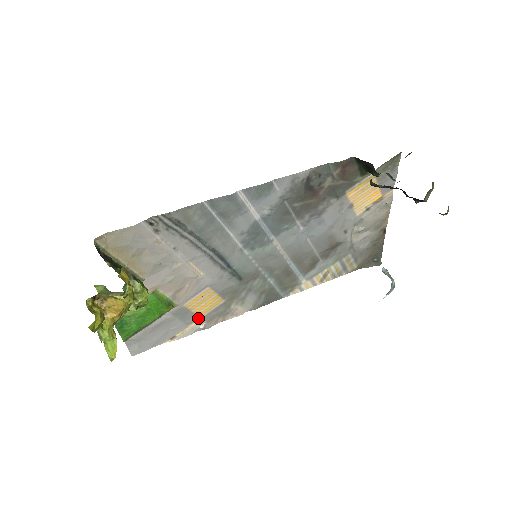
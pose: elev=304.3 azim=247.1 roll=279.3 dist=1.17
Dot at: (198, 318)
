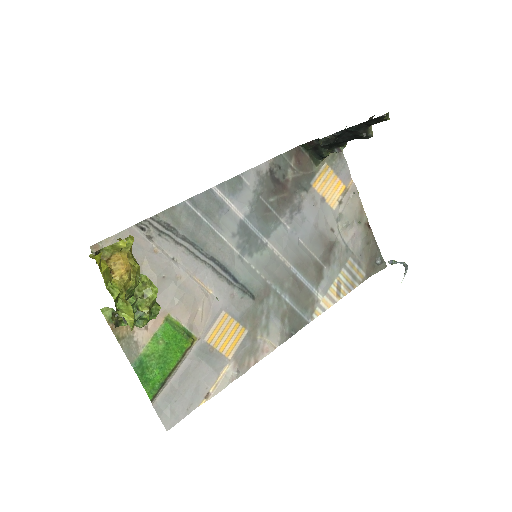
Dot at: (227, 360)
